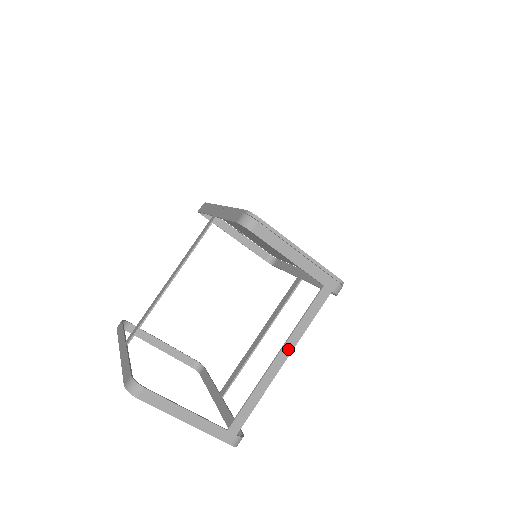
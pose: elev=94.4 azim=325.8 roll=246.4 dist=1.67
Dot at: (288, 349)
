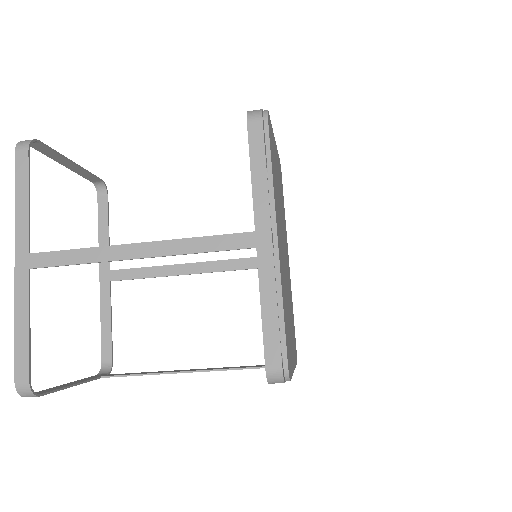
Dot at: occluded
